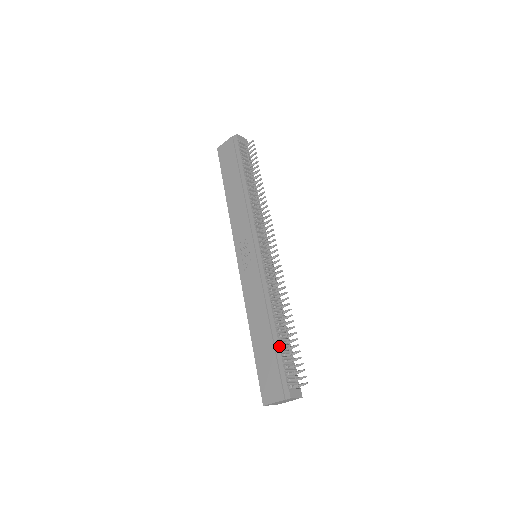
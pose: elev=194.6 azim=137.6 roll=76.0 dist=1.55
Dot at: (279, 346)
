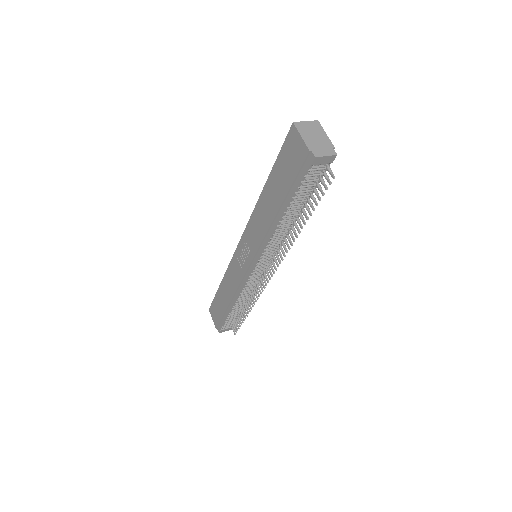
Dot at: (227, 316)
